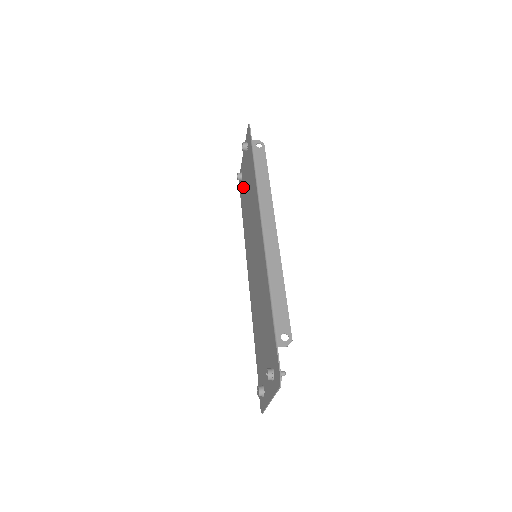
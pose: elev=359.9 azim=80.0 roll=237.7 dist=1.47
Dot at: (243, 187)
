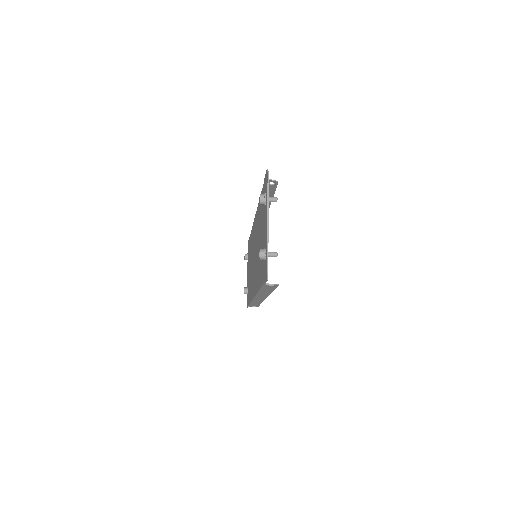
Dot at: (248, 286)
